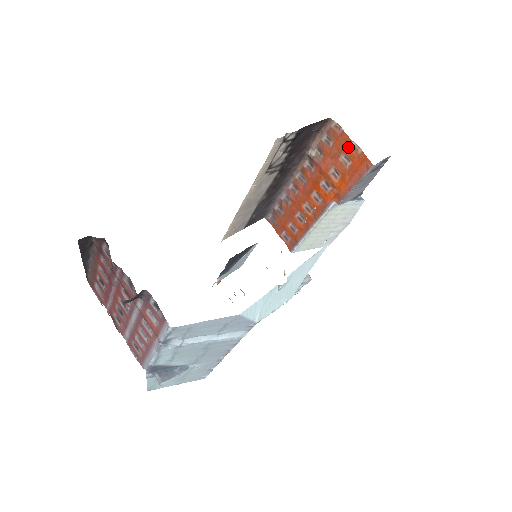
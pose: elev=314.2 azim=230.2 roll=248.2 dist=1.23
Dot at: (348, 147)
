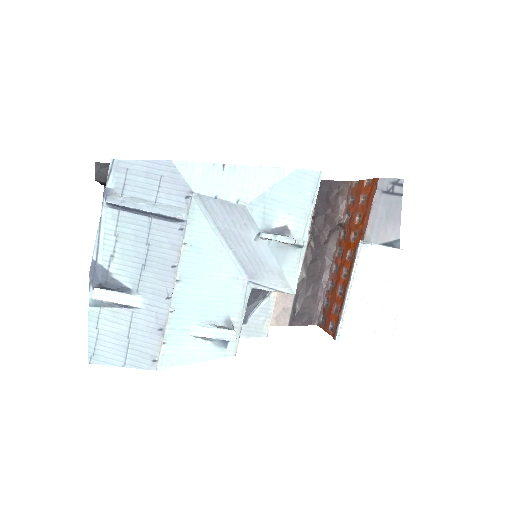
Dot at: (363, 187)
